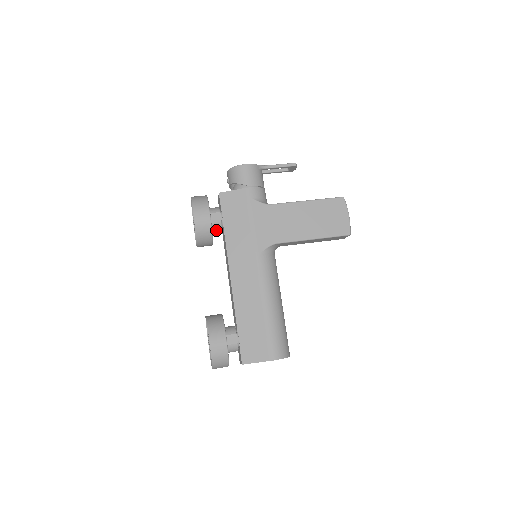
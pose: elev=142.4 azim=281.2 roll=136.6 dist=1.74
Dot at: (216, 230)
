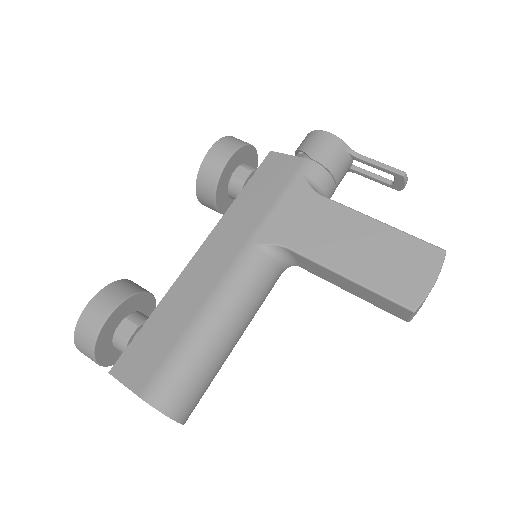
Dot at: (233, 193)
